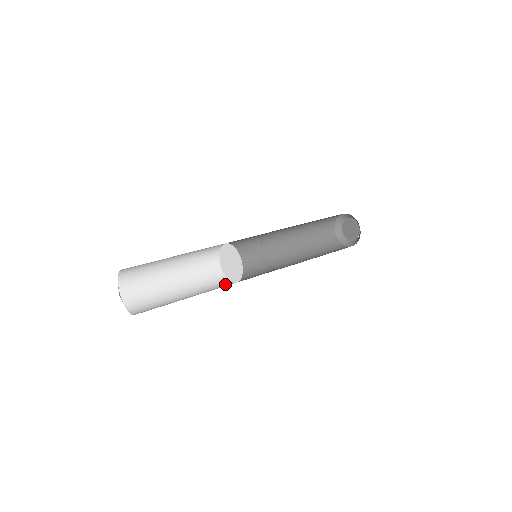
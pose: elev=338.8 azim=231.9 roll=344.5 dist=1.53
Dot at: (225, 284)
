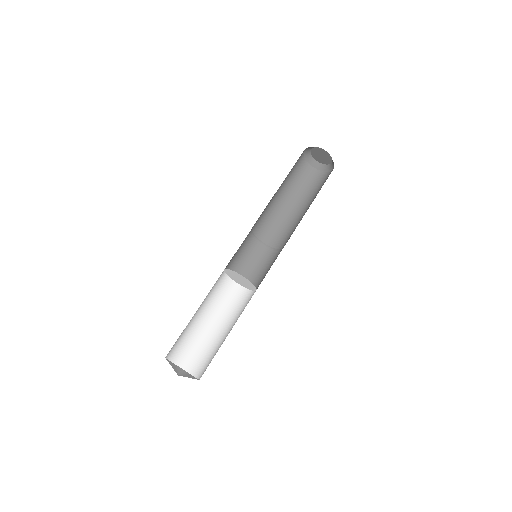
Dot at: (234, 290)
